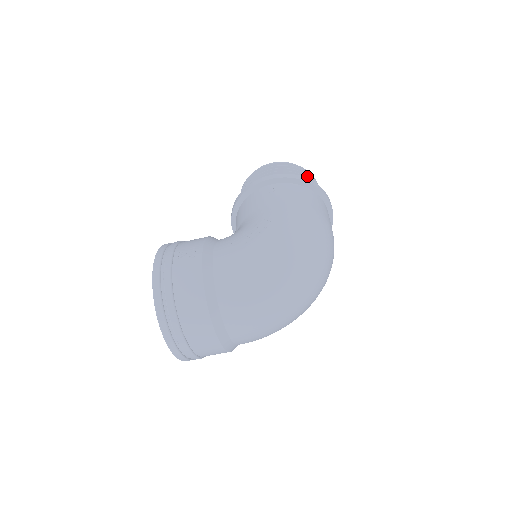
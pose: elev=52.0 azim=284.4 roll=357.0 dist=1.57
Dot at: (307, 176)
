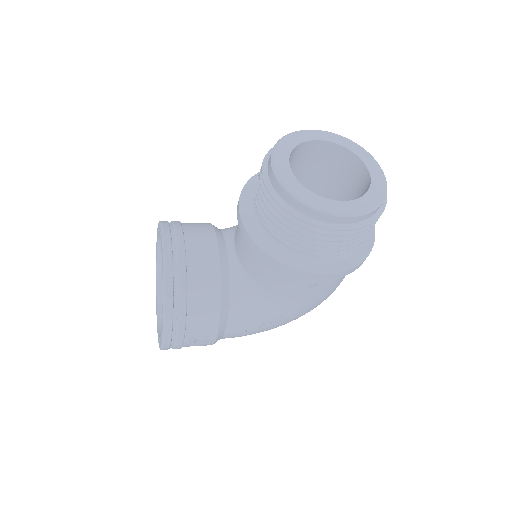
Dot at: occluded
